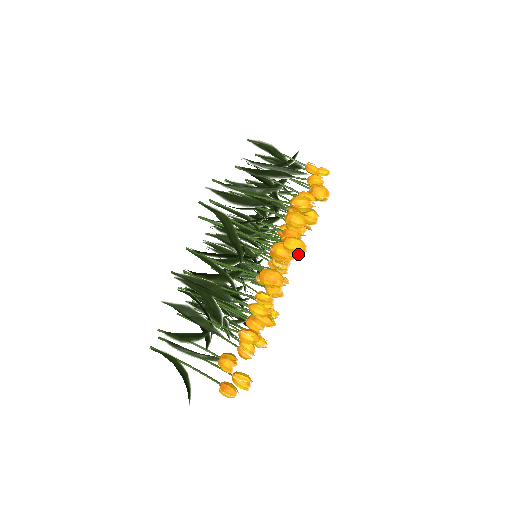
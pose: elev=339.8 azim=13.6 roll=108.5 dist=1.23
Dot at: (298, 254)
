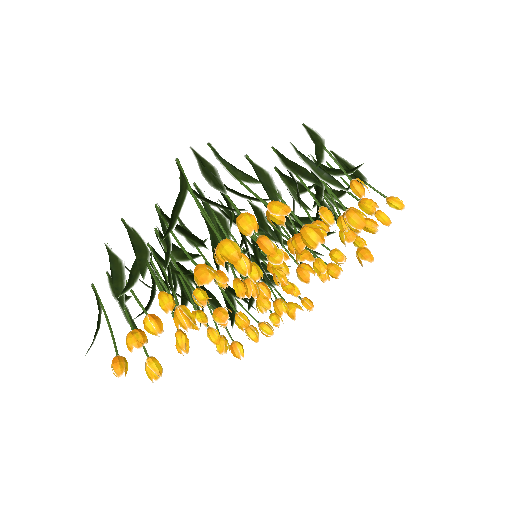
Dot at: (227, 264)
